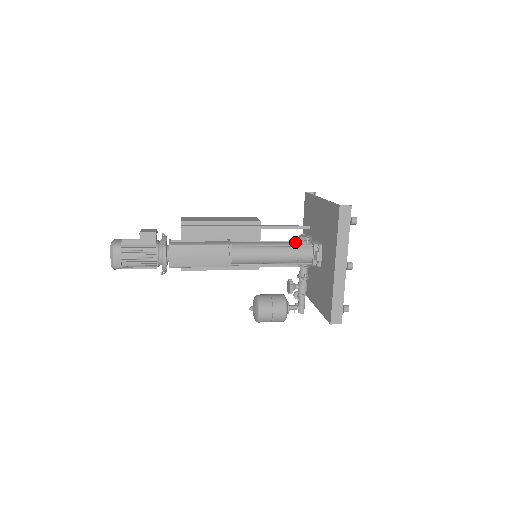
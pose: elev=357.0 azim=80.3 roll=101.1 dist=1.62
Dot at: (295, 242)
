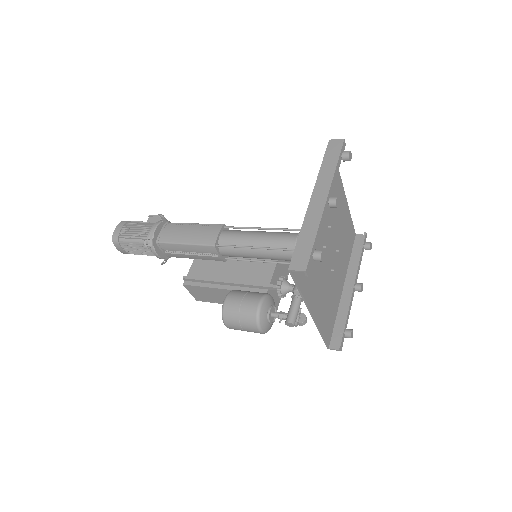
Dot at: occluded
